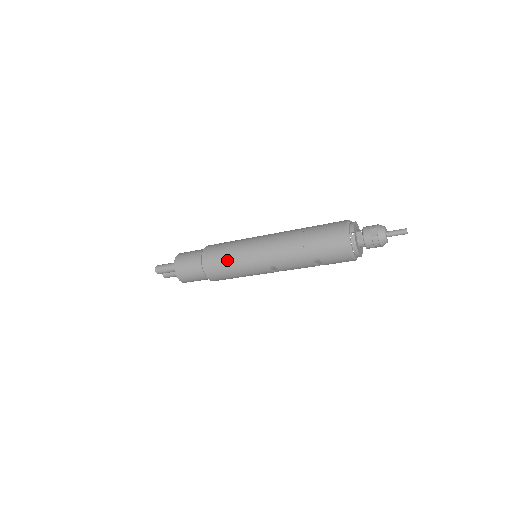
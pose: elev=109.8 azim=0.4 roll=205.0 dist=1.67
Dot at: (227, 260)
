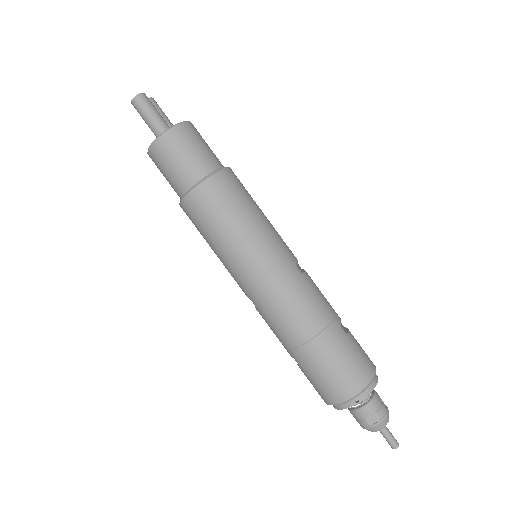
Dot at: (220, 233)
